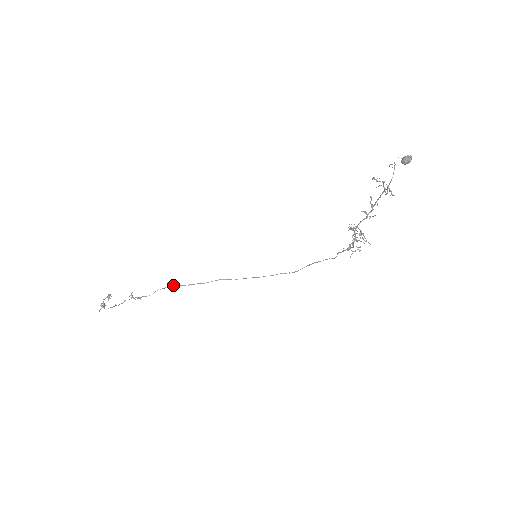
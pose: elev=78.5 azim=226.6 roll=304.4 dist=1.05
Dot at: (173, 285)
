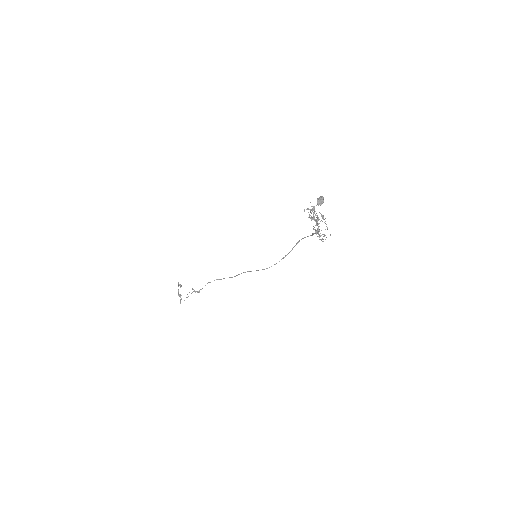
Dot at: (214, 280)
